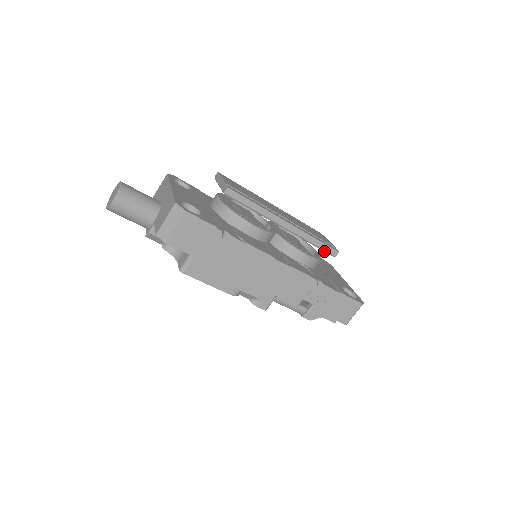
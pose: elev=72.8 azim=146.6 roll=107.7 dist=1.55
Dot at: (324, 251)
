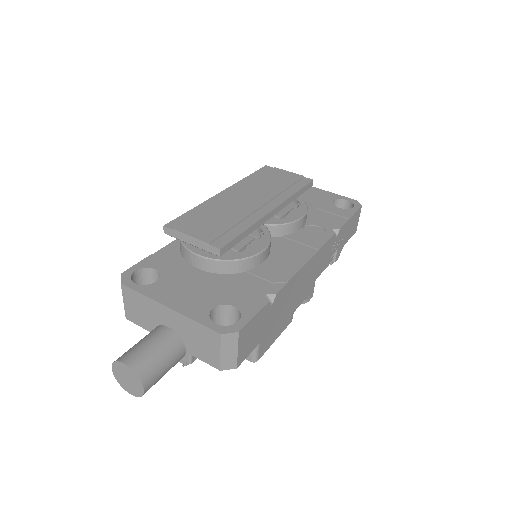
Dot at: (303, 192)
